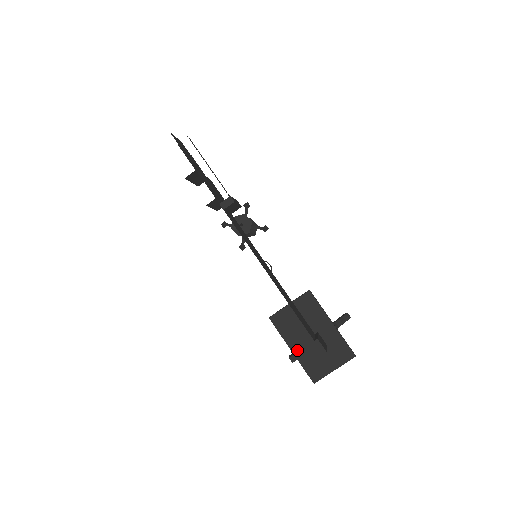
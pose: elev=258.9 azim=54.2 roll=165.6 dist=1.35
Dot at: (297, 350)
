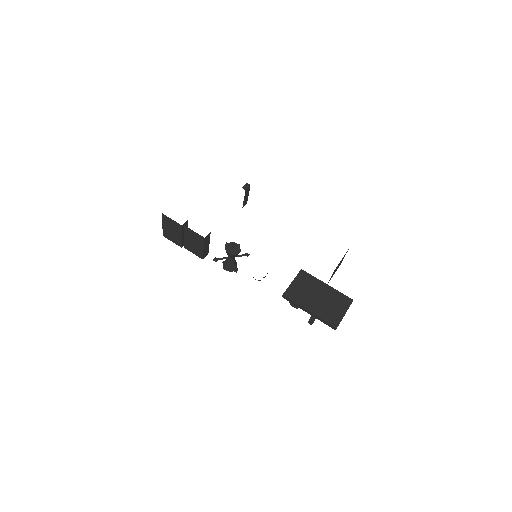
Dot at: (313, 309)
